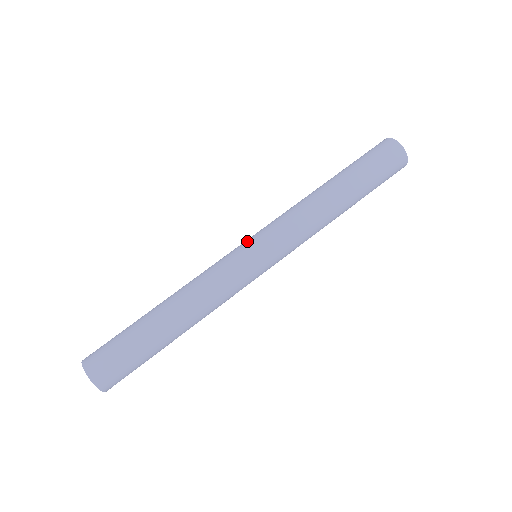
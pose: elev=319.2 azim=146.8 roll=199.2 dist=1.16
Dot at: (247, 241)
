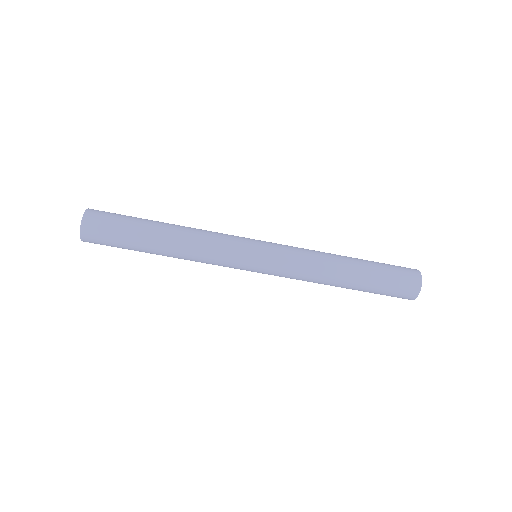
Dot at: occluded
